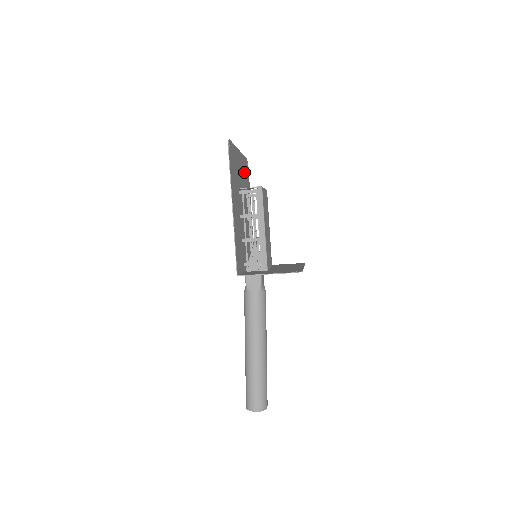
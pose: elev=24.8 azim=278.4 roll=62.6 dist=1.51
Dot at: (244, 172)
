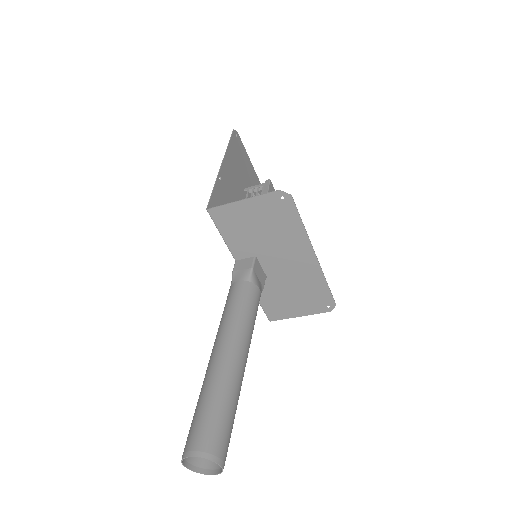
Dot at: occluded
